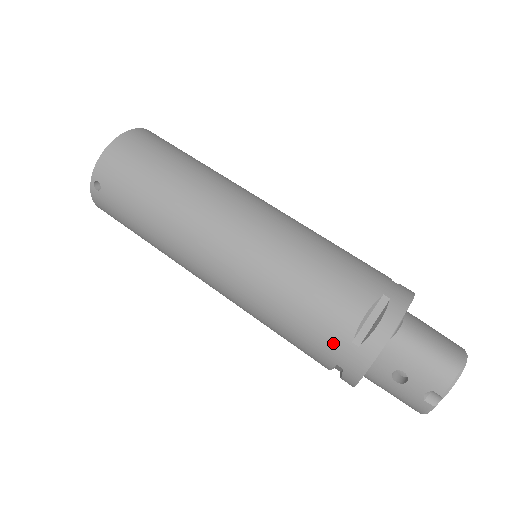
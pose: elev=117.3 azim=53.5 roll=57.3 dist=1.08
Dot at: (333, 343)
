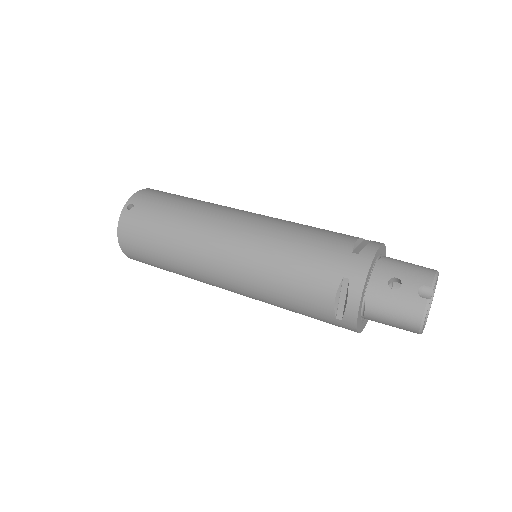
Dot at: (337, 257)
